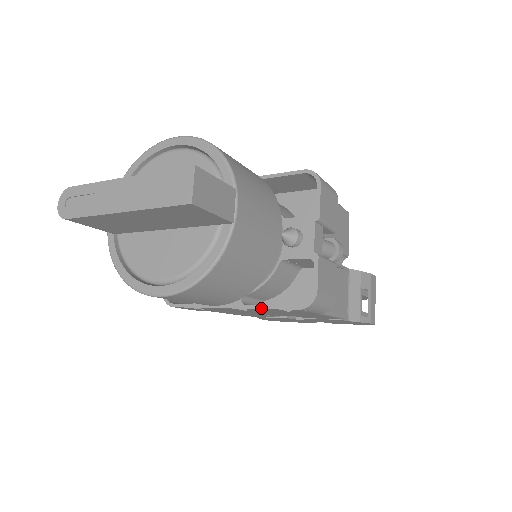
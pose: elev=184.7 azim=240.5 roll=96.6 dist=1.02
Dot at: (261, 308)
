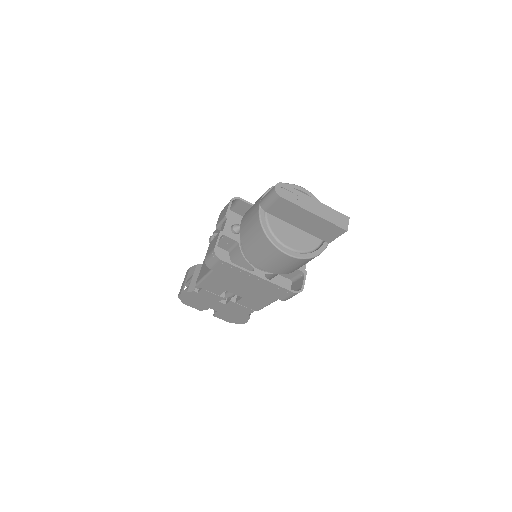
Dot at: (275, 284)
